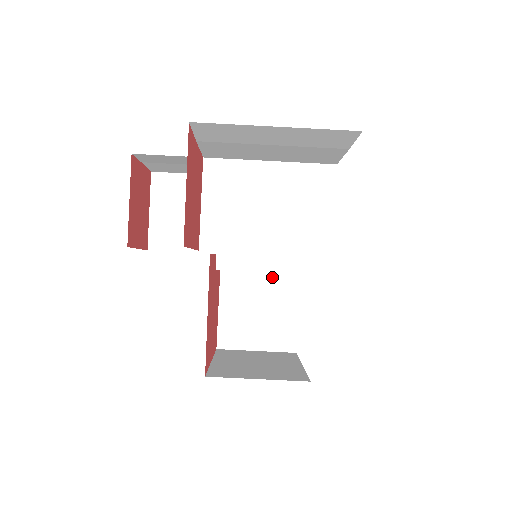
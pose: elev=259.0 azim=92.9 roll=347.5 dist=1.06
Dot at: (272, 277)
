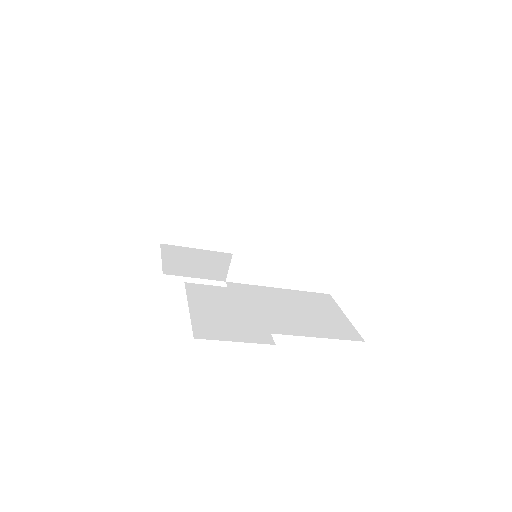
Dot at: occluded
